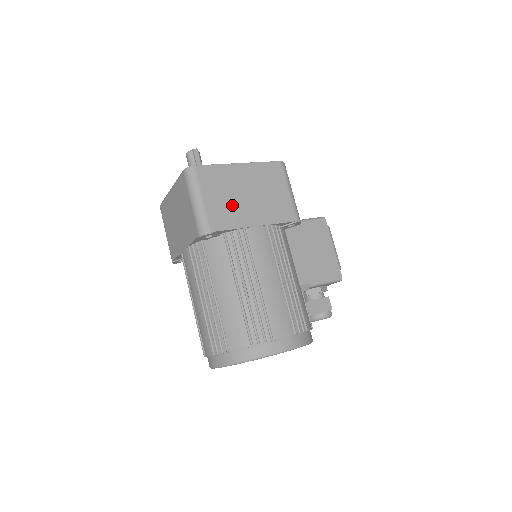
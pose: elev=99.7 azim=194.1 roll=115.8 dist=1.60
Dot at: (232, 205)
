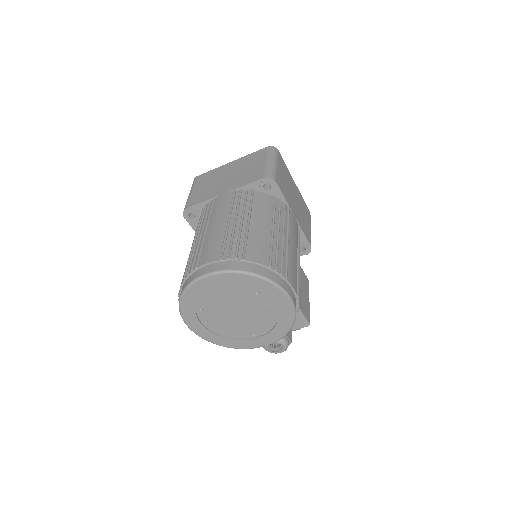
Dot at: (287, 189)
